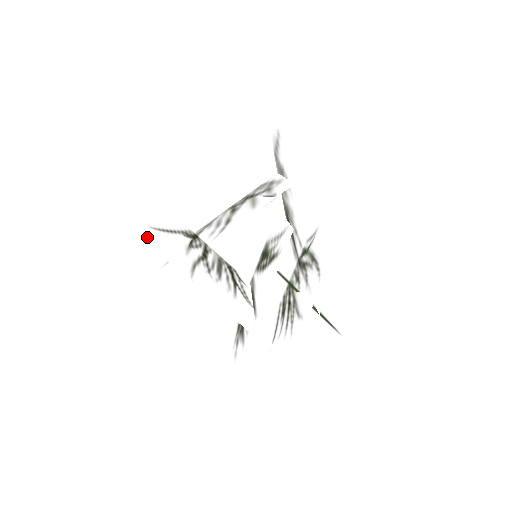
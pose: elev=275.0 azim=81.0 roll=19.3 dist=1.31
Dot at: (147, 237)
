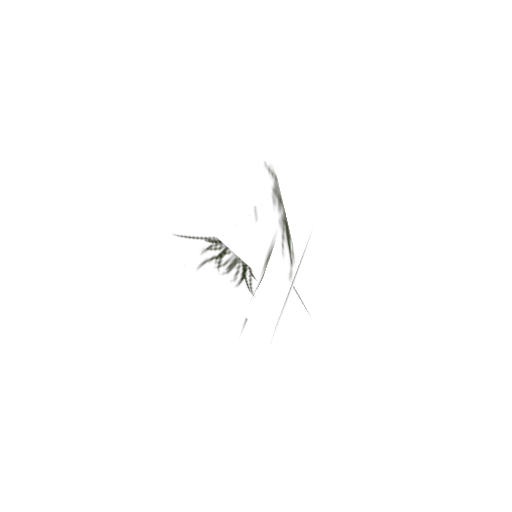
Dot at: (167, 241)
